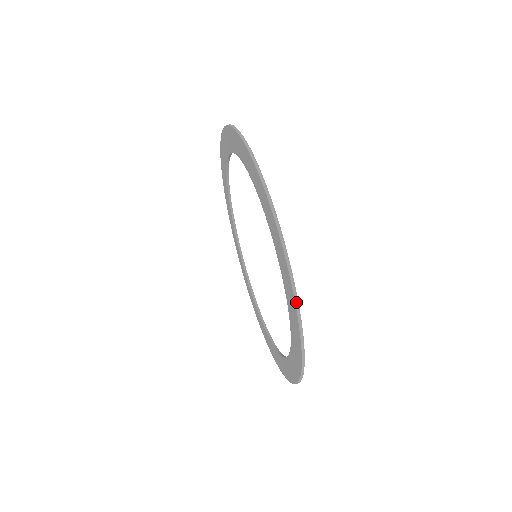
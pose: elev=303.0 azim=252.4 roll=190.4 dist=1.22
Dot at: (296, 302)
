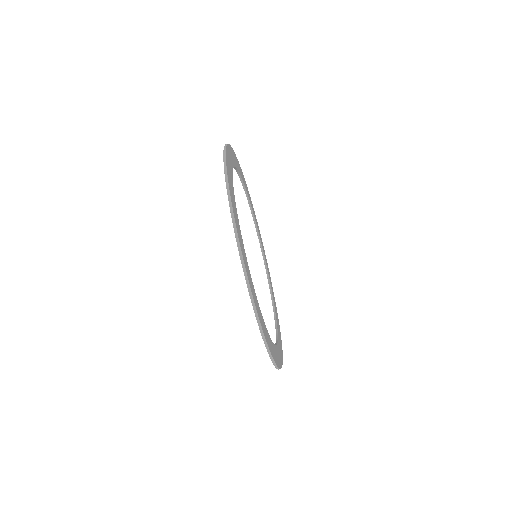
Dot at: (278, 369)
